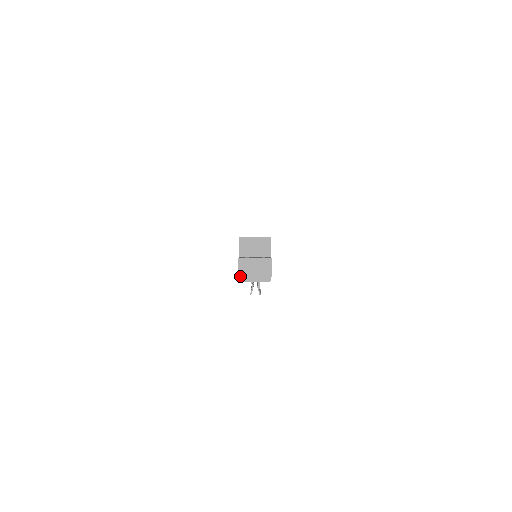
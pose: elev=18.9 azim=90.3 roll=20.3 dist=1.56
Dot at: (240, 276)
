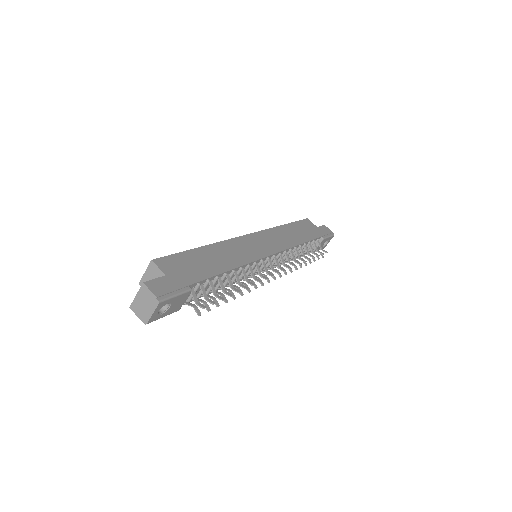
Dot at: (142, 320)
